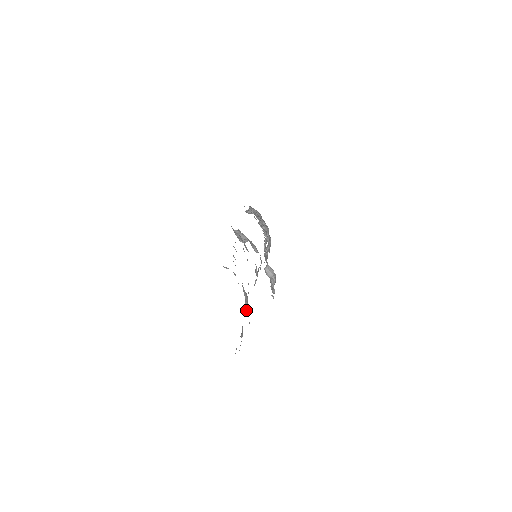
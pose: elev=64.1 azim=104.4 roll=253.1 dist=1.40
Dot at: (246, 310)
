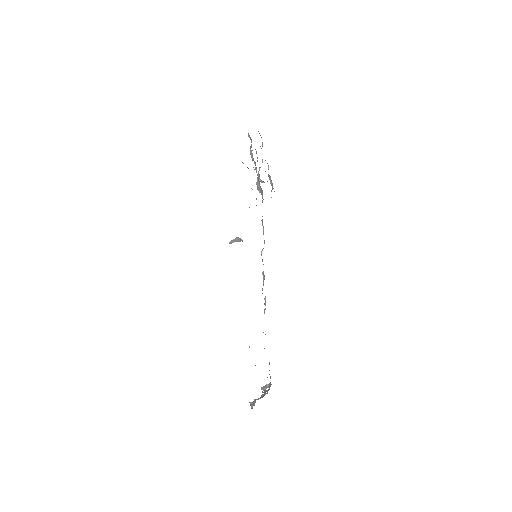
Dot at: occluded
